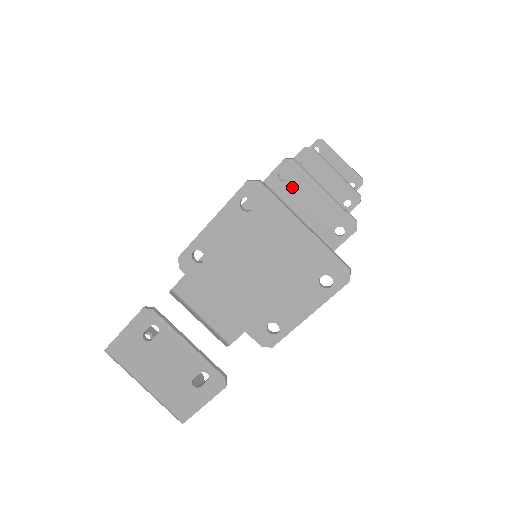
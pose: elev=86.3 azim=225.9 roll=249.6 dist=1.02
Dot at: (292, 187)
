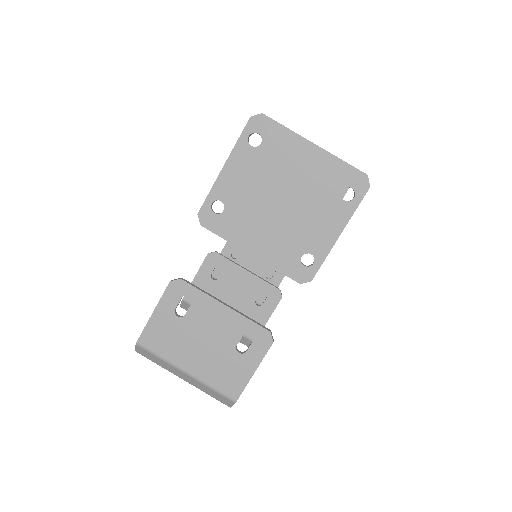
Dot at: occluded
